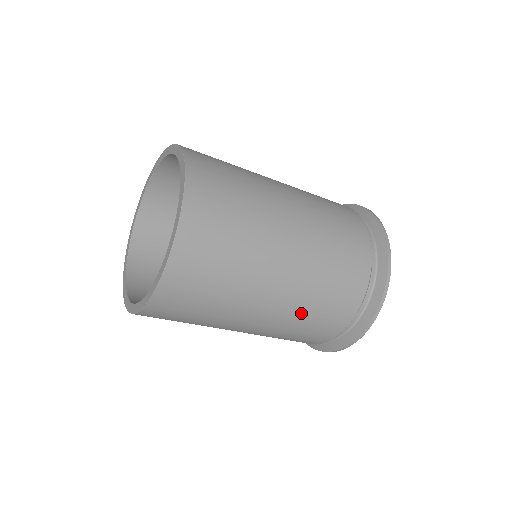
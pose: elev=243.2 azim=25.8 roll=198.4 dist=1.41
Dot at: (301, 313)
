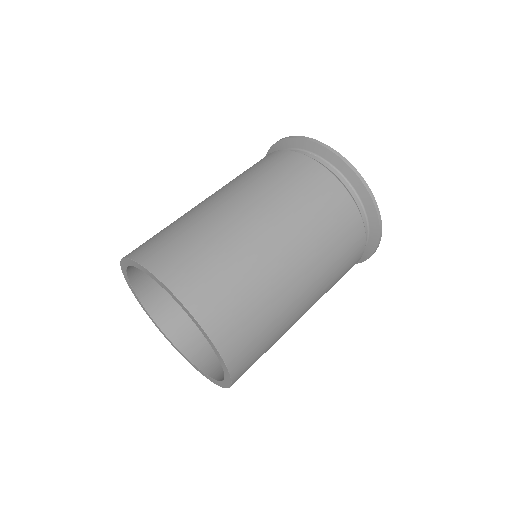
Dot at: (321, 246)
